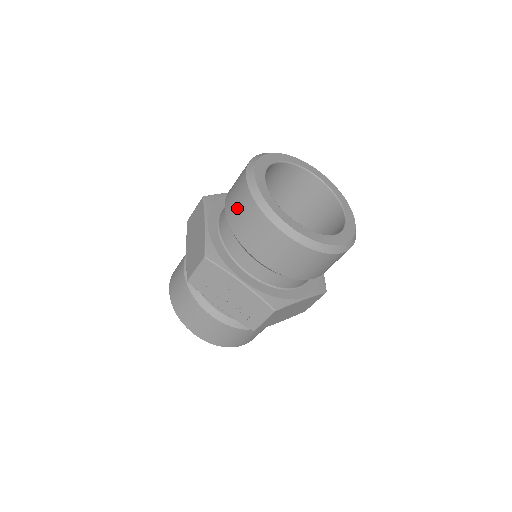
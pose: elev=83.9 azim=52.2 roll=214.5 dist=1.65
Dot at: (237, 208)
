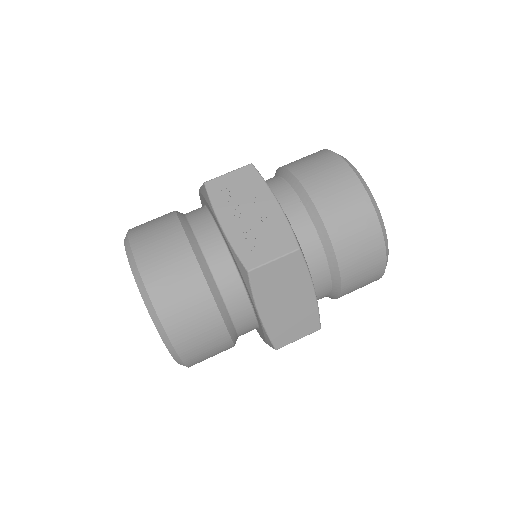
Dot at: (303, 159)
